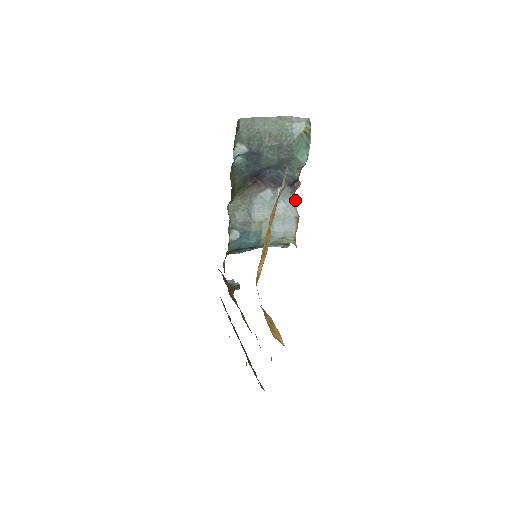
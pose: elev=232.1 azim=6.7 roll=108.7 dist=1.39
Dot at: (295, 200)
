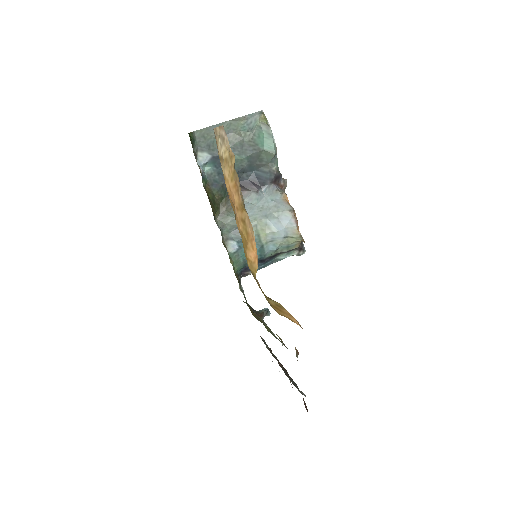
Dot at: (285, 196)
